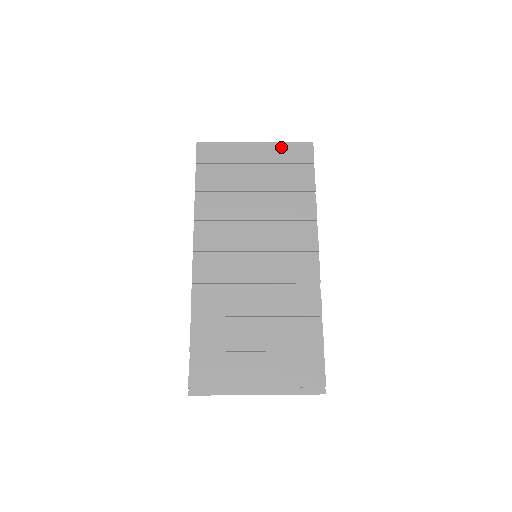
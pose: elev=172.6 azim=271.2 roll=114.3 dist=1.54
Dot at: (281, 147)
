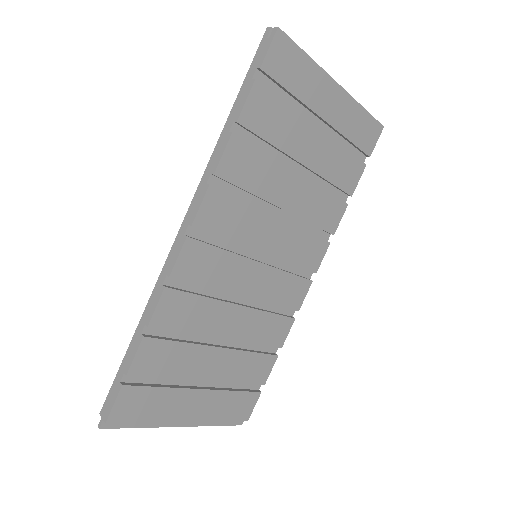
Dot at: (357, 113)
